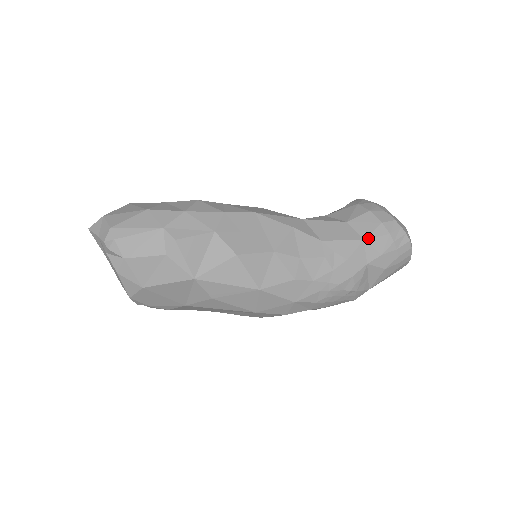
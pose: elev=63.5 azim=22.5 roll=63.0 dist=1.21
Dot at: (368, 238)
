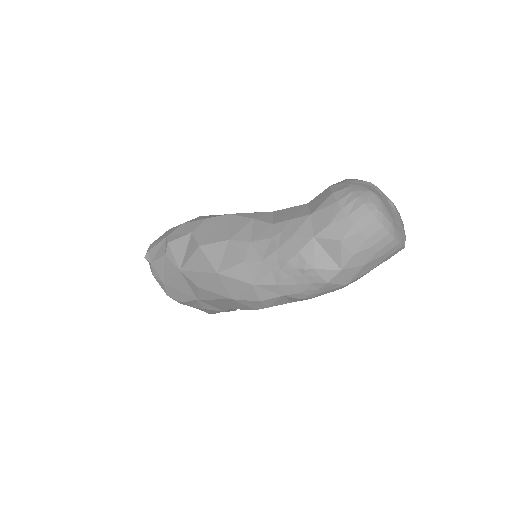
Dot at: (315, 211)
